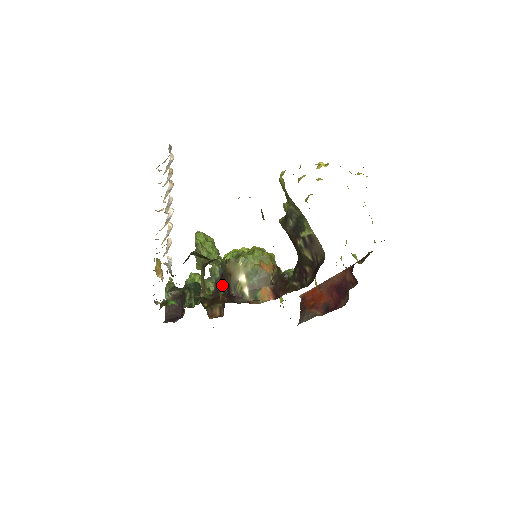
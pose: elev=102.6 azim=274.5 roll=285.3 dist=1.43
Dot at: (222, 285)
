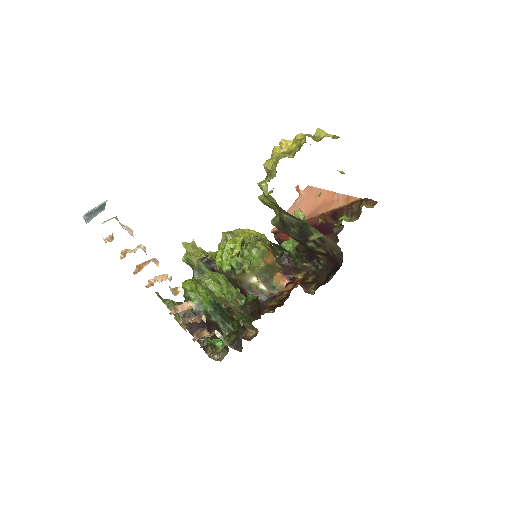
Dot at: occluded
